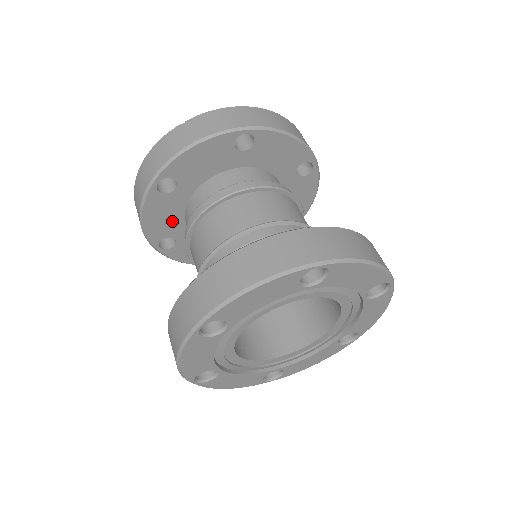
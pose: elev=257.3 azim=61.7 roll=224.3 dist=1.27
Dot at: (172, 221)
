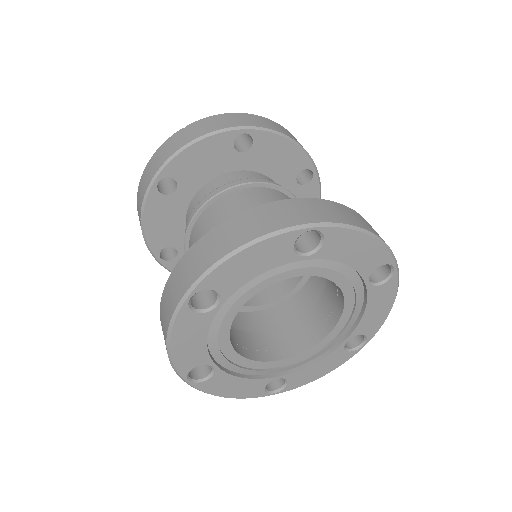
Dot at: (173, 228)
